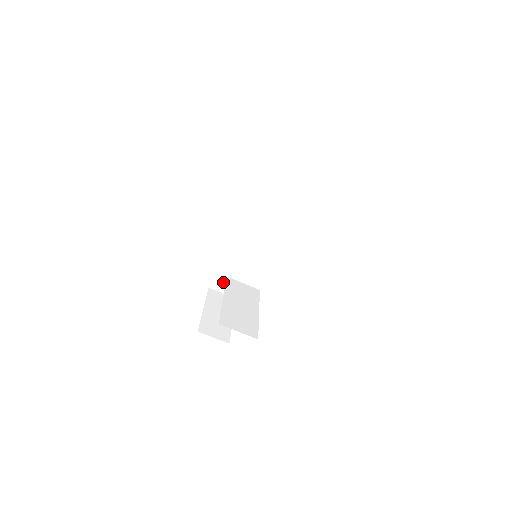
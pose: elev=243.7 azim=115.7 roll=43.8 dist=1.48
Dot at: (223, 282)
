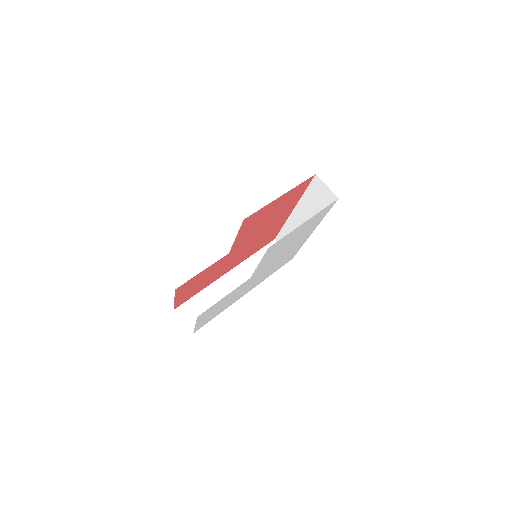
Dot at: (190, 311)
